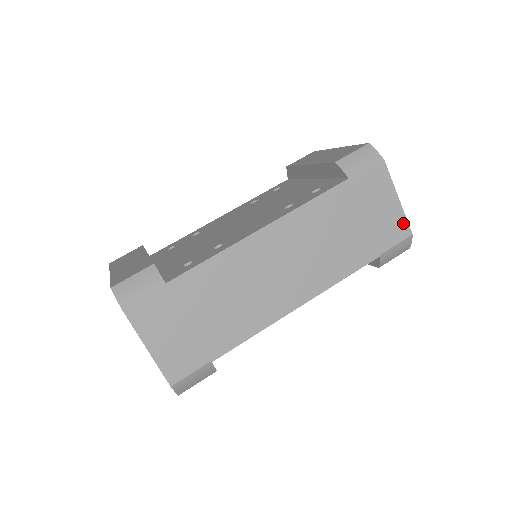
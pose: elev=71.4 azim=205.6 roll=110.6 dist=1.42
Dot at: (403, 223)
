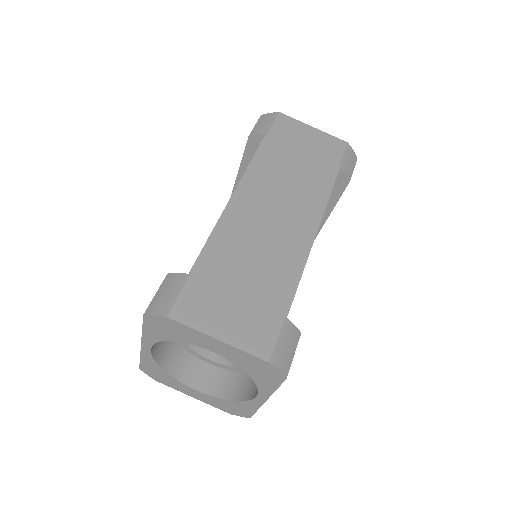
Dot at: (333, 139)
